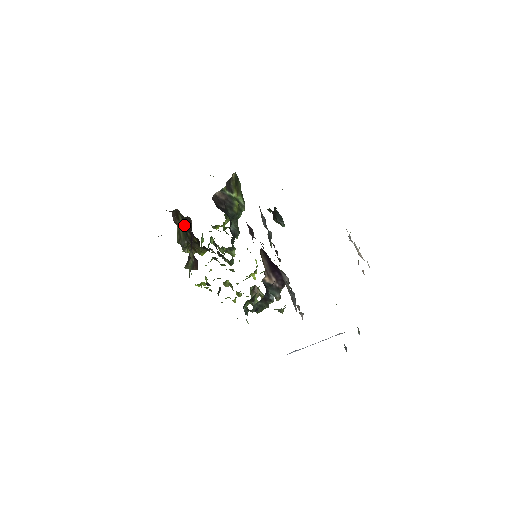
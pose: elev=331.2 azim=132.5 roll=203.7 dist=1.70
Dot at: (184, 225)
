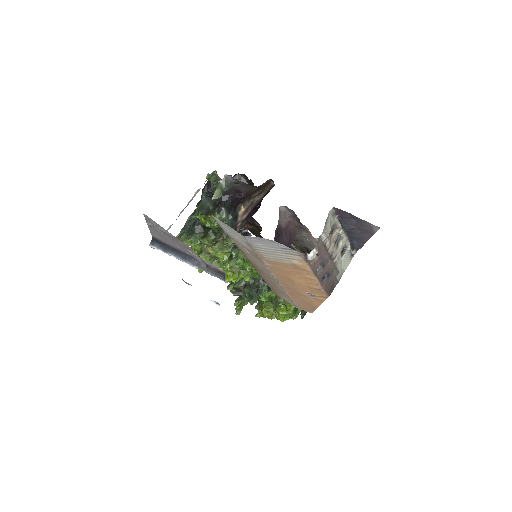
Dot at: occluded
